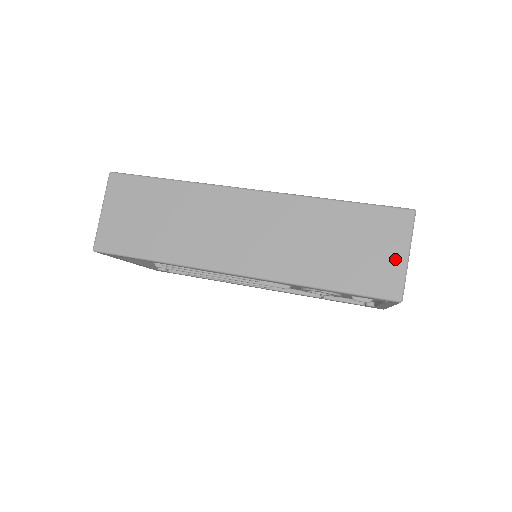
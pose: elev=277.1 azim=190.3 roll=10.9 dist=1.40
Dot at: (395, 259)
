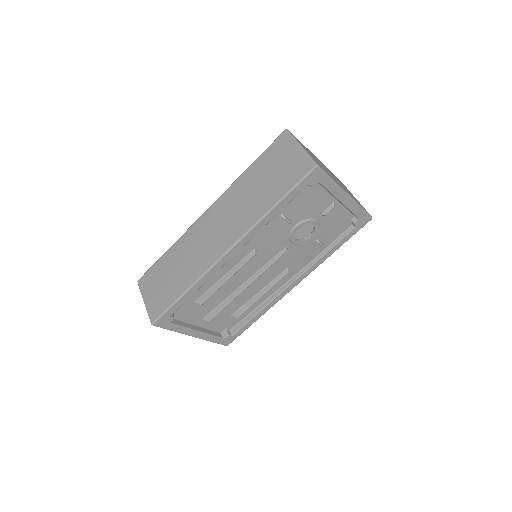
Dot at: (296, 154)
